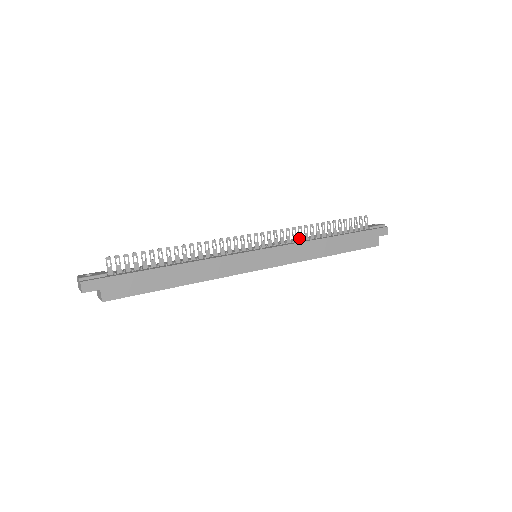
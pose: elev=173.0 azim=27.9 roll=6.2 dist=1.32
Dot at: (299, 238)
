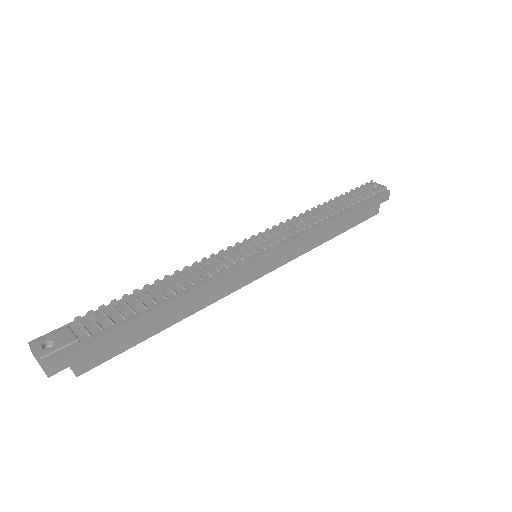
Dot at: (304, 224)
